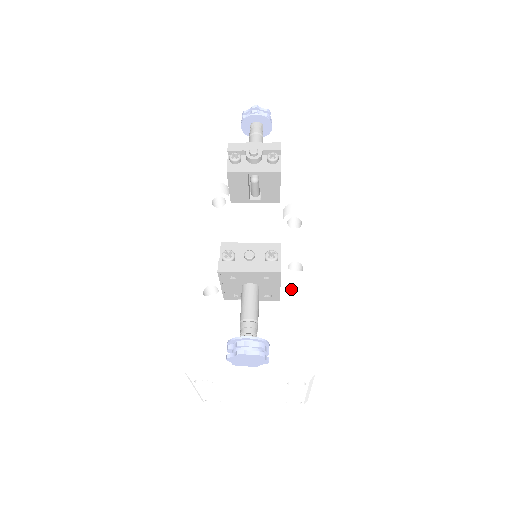
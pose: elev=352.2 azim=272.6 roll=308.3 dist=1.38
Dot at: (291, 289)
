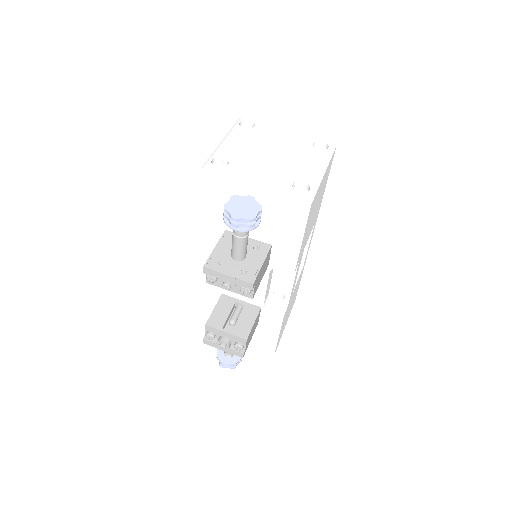
Dot at: (267, 319)
